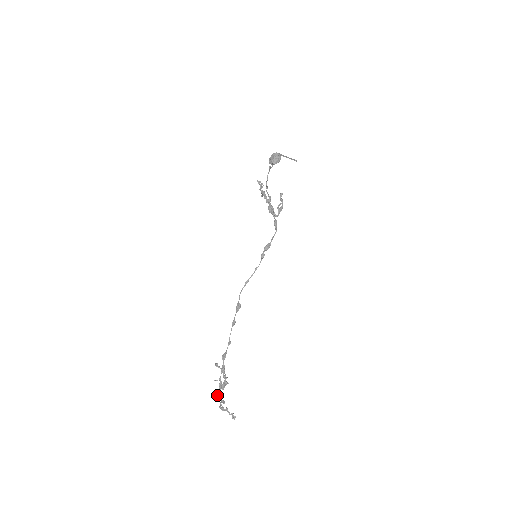
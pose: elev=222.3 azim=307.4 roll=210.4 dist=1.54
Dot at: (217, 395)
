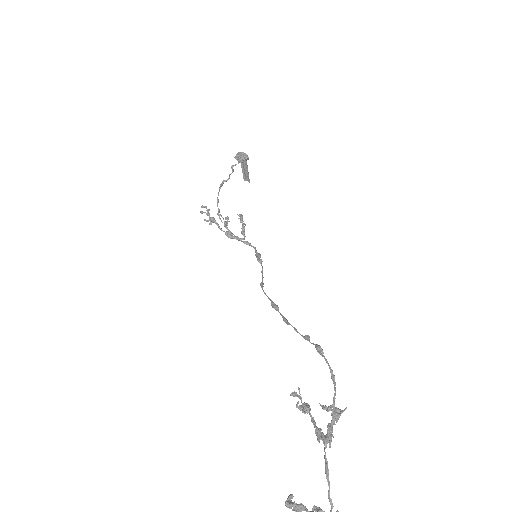
Dot at: (296, 504)
